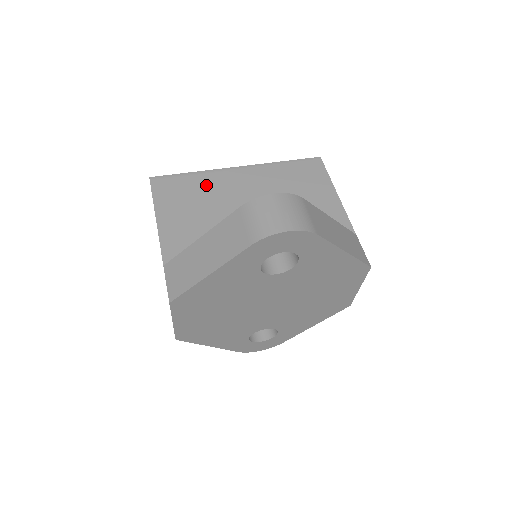
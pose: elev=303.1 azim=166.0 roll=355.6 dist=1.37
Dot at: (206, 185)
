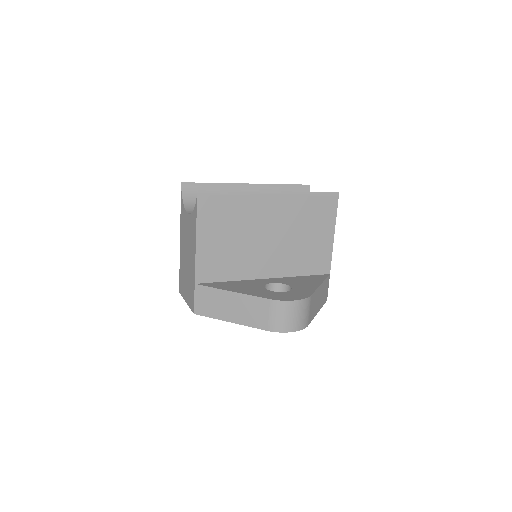
Dot at: (242, 209)
